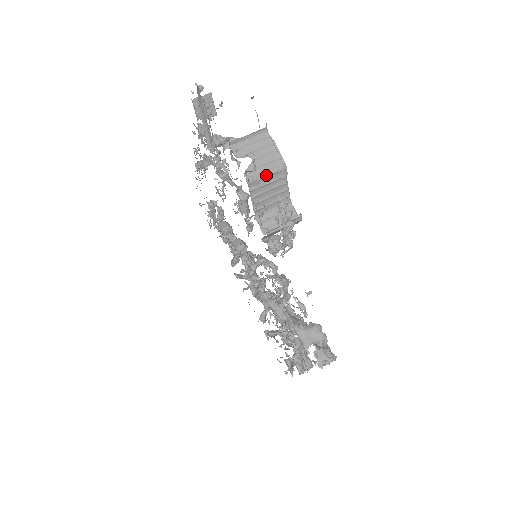
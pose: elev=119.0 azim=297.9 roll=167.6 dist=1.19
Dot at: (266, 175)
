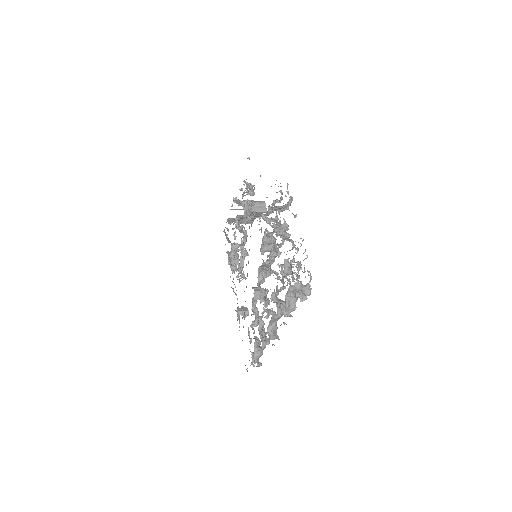
Dot at: occluded
